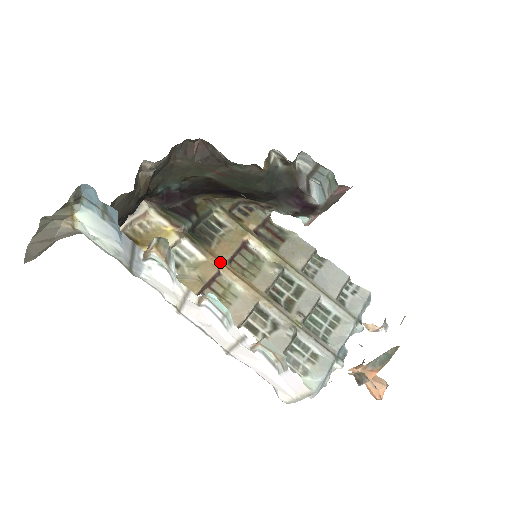
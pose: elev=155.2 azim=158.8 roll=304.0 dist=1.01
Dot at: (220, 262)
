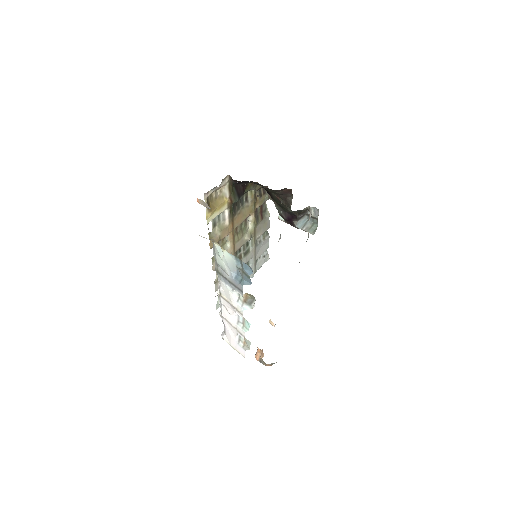
Dot at: (232, 229)
